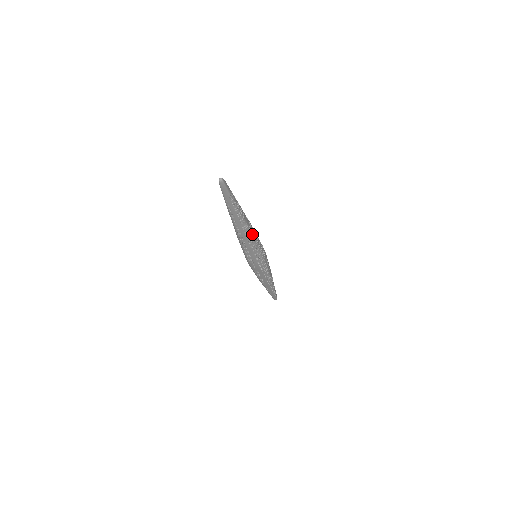
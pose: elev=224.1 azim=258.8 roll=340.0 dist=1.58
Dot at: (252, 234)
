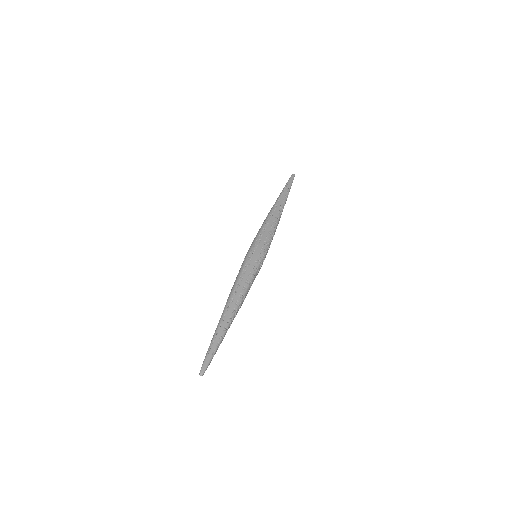
Dot at: (279, 220)
